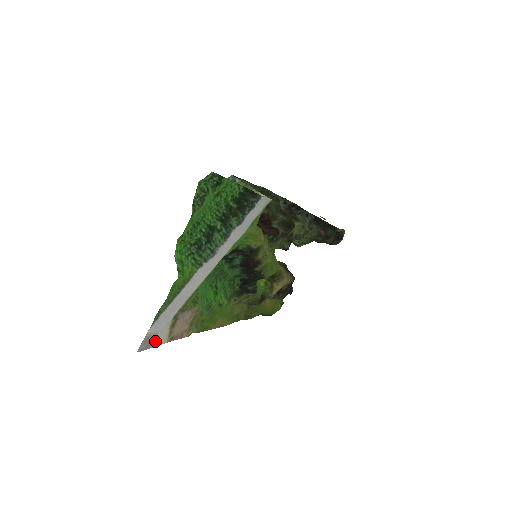
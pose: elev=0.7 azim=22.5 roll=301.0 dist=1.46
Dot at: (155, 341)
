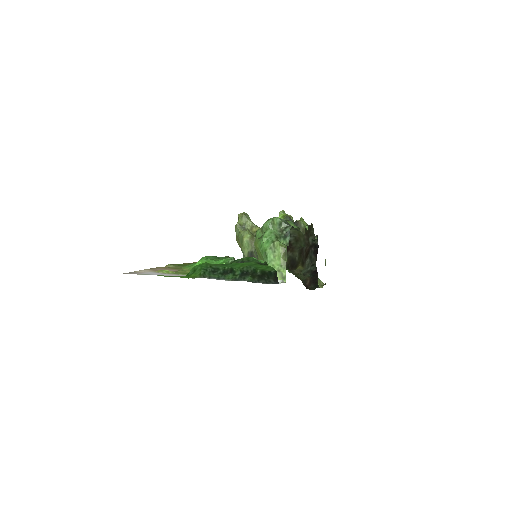
Dot at: (139, 271)
